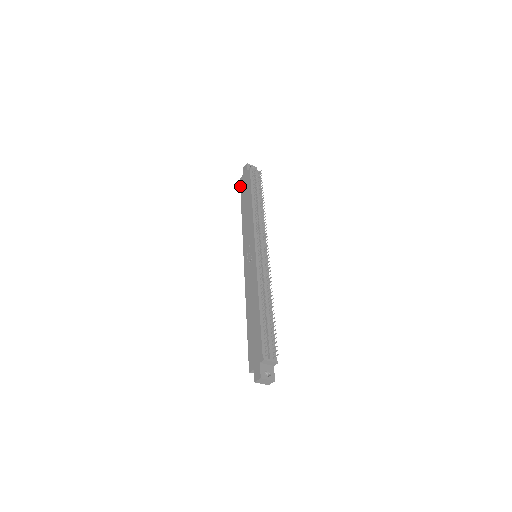
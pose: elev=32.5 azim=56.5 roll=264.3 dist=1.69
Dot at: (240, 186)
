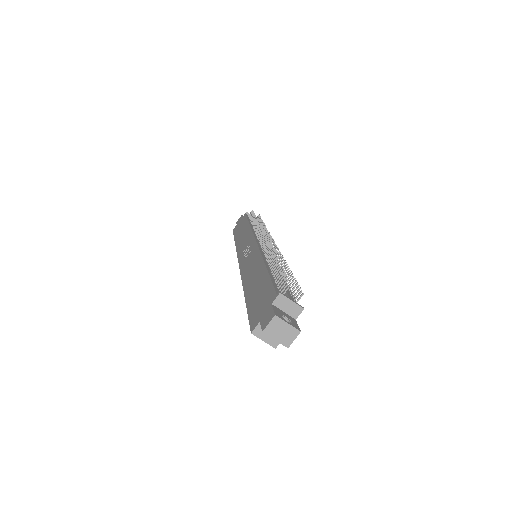
Dot at: (233, 232)
